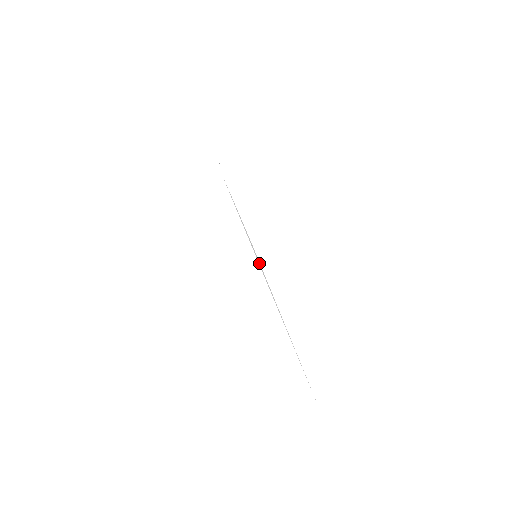
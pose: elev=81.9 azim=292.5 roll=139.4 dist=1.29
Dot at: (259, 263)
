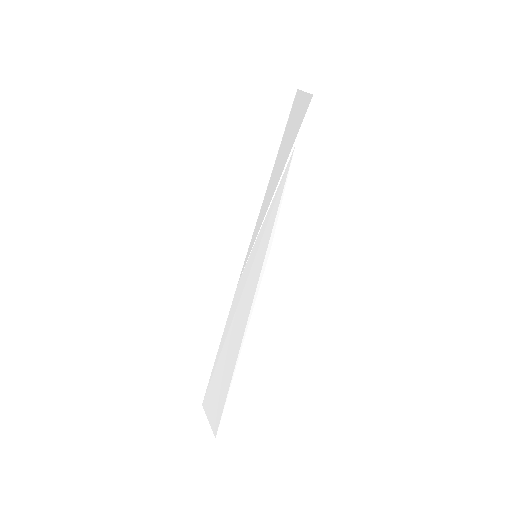
Dot at: (262, 273)
